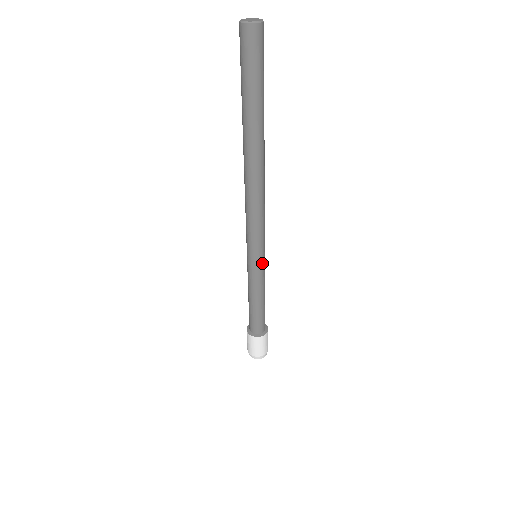
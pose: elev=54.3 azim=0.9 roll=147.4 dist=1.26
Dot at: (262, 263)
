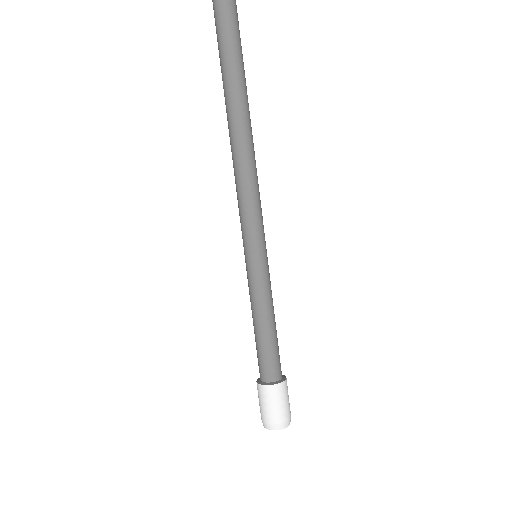
Dot at: (267, 260)
